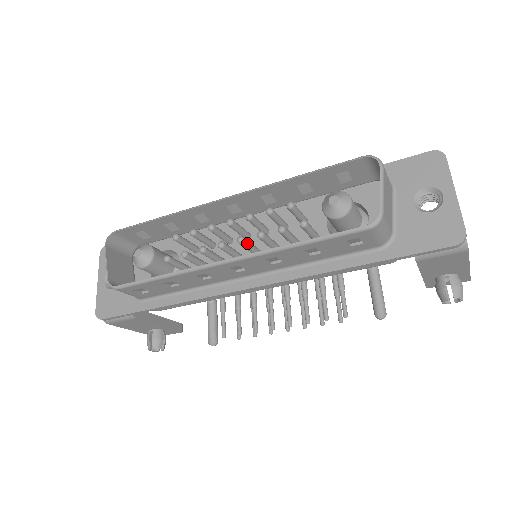
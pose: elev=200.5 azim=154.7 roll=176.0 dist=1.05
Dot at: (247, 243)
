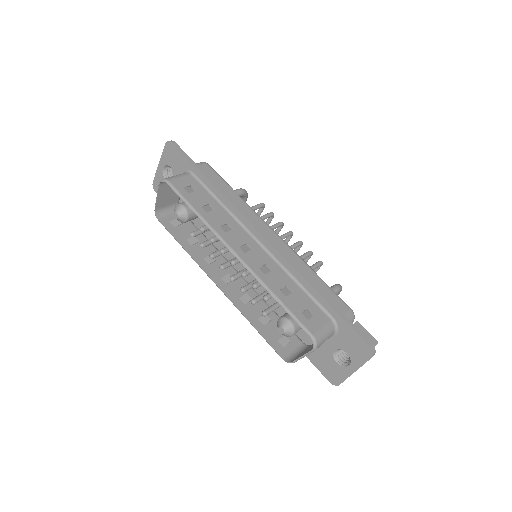
Dot at: occluded
